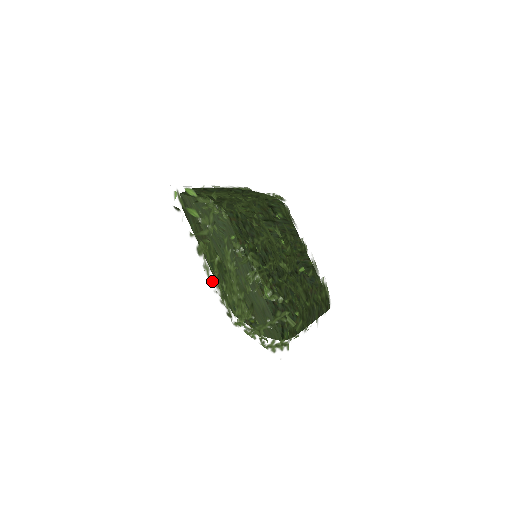
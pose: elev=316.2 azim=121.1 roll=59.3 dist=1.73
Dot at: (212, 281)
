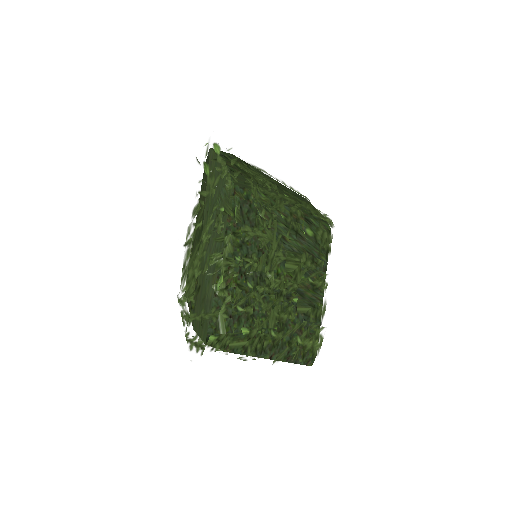
Dot at: (184, 245)
